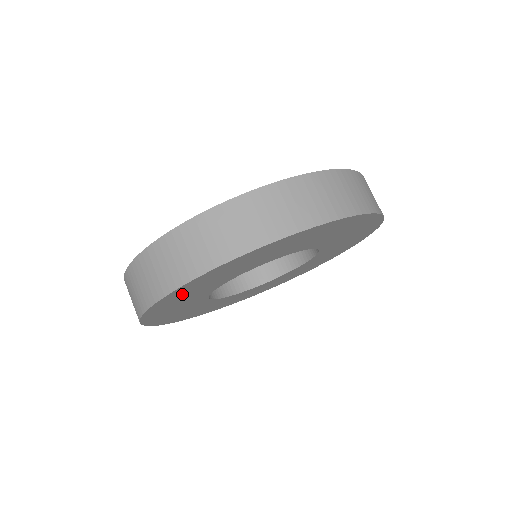
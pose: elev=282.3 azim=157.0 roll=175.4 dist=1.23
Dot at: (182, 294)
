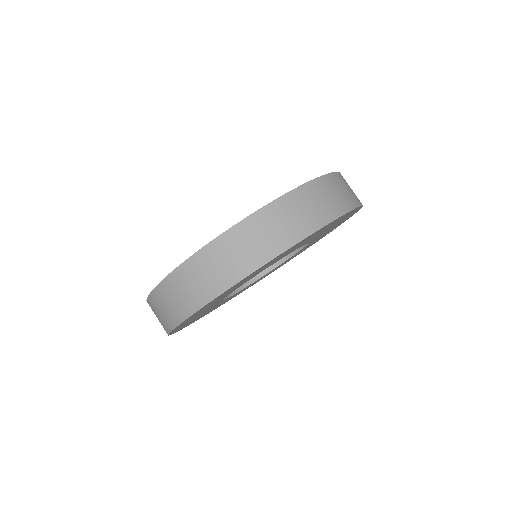
Dot at: (186, 323)
